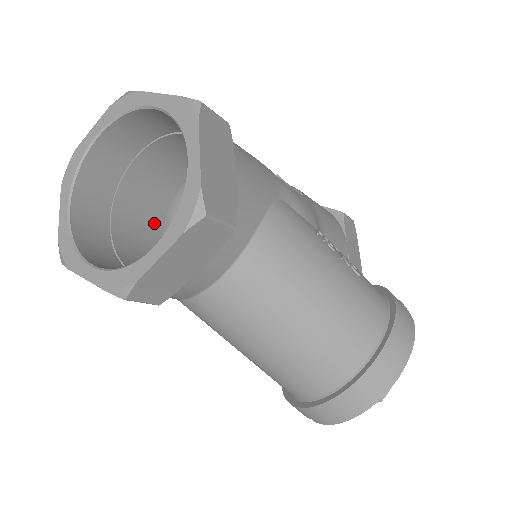
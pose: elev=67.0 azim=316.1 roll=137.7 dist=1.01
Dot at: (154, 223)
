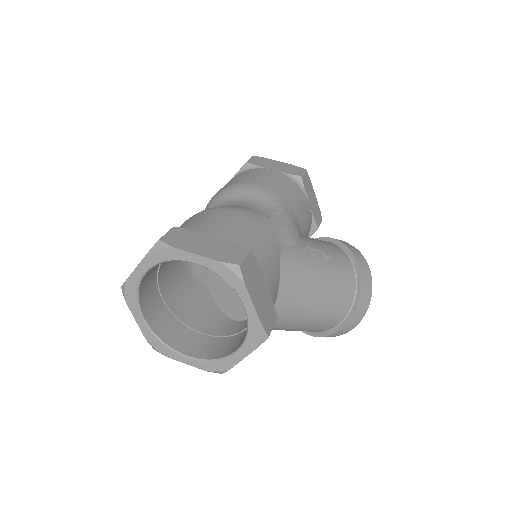
Dot at: (179, 268)
